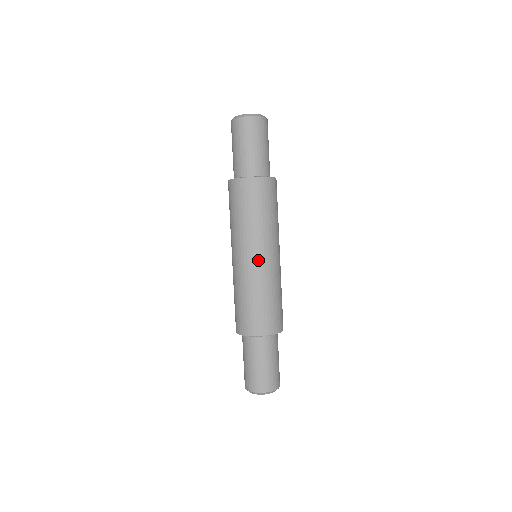
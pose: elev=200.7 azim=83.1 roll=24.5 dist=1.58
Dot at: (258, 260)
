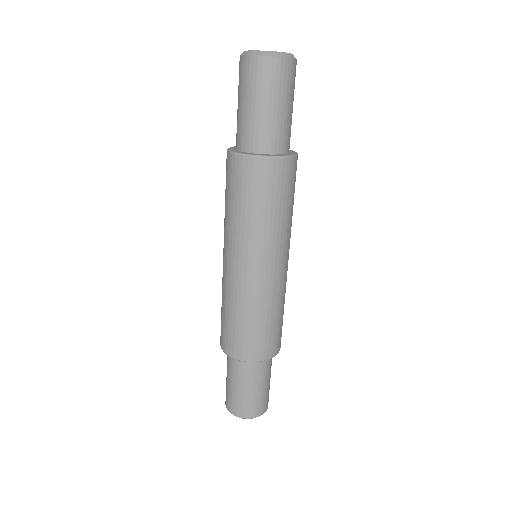
Dot at: (271, 271)
